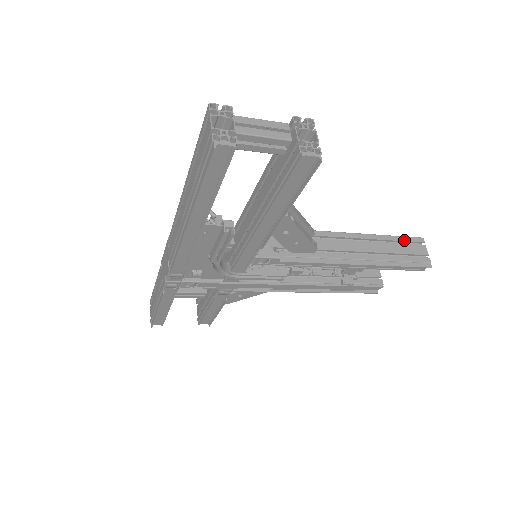
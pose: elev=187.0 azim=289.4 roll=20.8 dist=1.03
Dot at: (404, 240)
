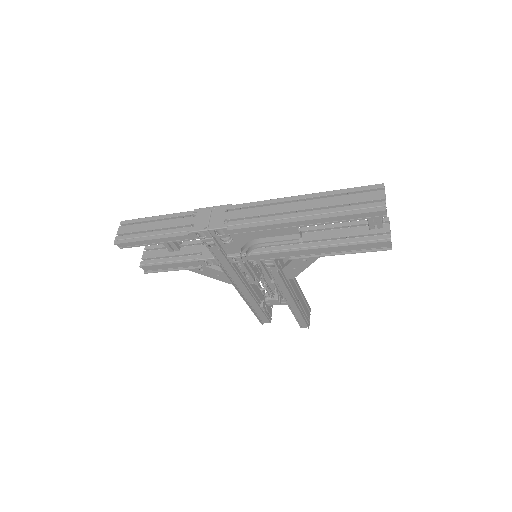
Dot at: (307, 304)
